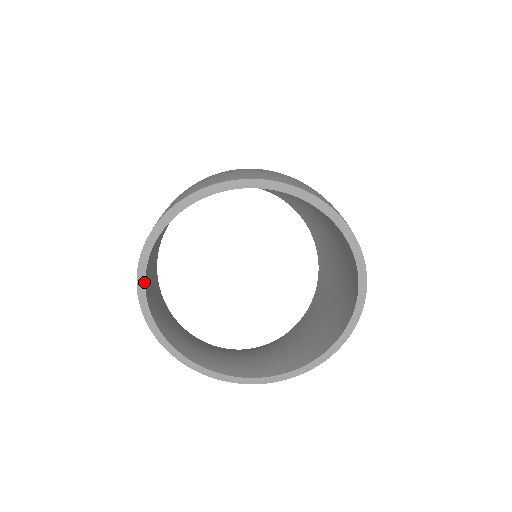
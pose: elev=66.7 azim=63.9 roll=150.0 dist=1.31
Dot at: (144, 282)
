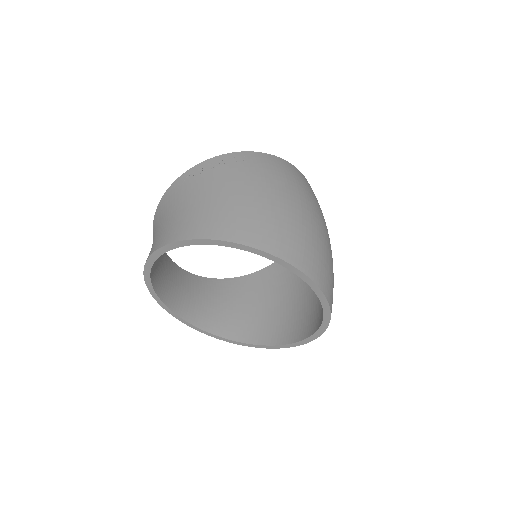
Dot at: (173, 248)
